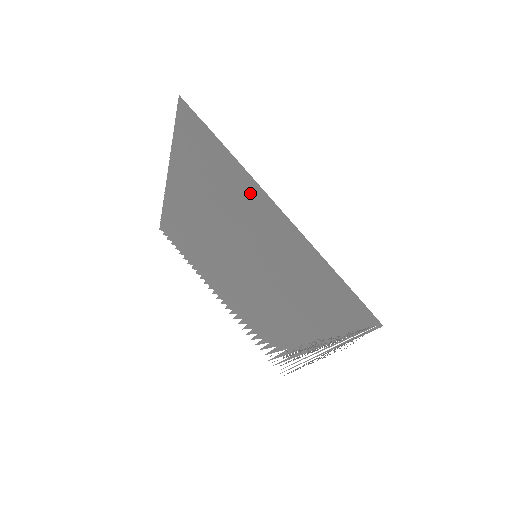
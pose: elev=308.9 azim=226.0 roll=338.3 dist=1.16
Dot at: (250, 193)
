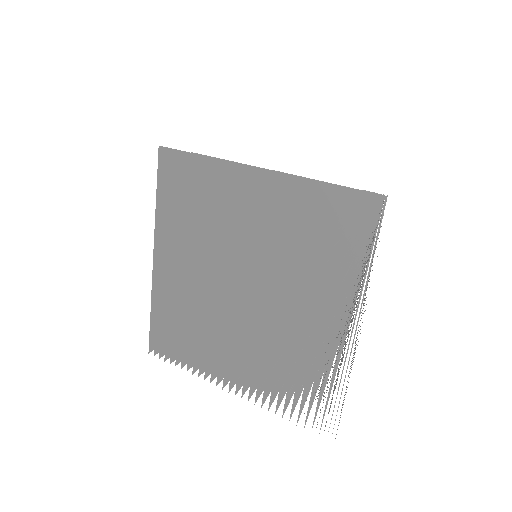
Dot at: (234, 177)
